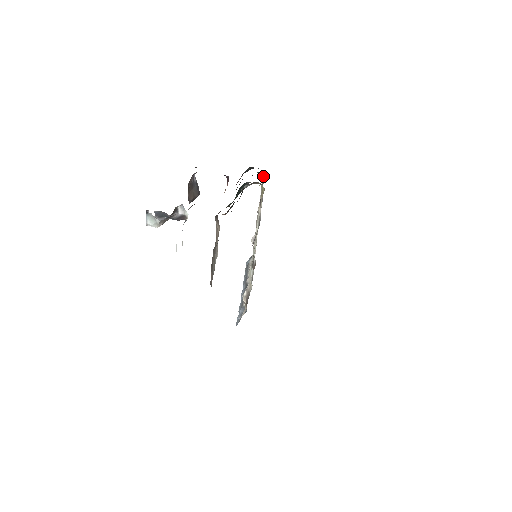
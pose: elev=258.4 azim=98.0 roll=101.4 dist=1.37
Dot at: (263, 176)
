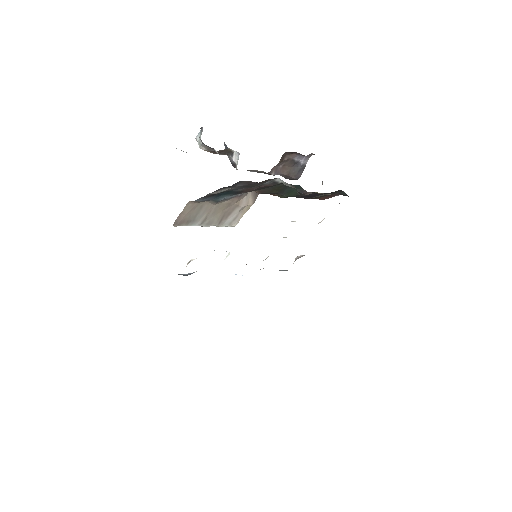
Dot at: occluded
